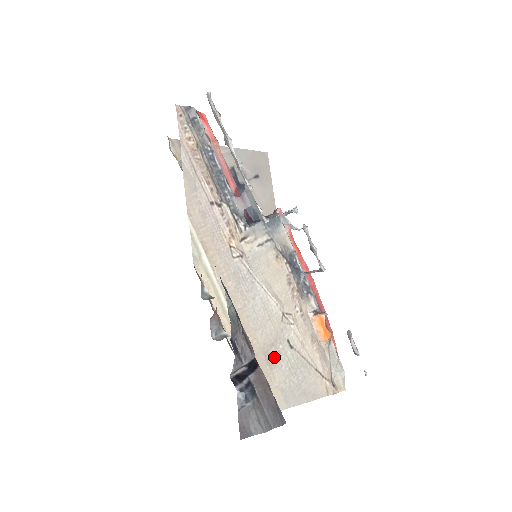
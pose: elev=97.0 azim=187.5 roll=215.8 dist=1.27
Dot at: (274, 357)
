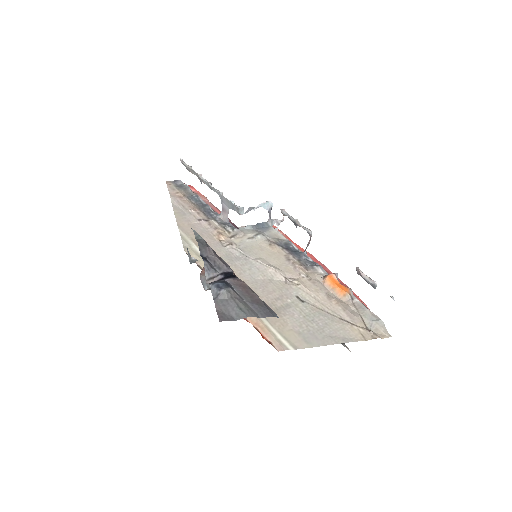
Dot at: (282, 308)
